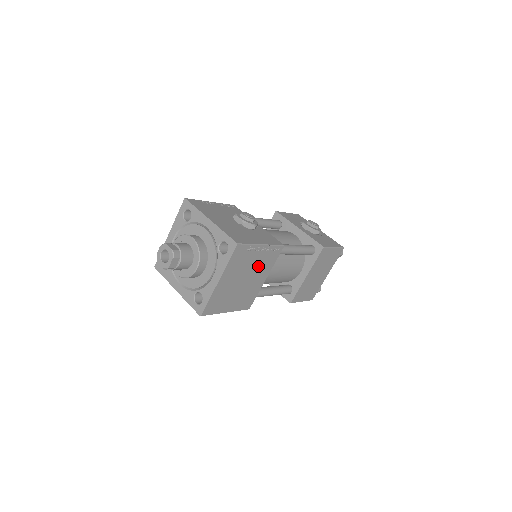
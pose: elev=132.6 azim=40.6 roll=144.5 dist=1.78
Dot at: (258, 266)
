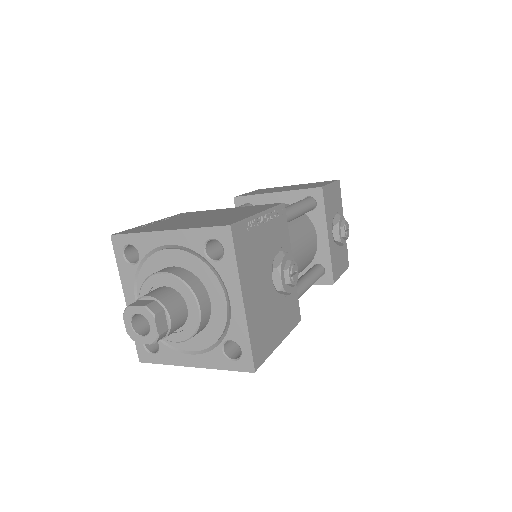
Dot at: occluded
